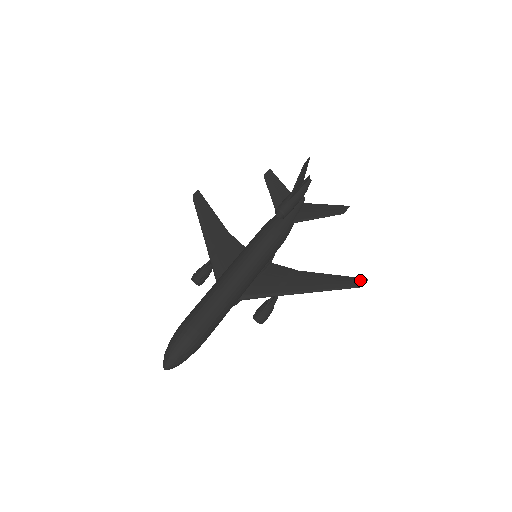
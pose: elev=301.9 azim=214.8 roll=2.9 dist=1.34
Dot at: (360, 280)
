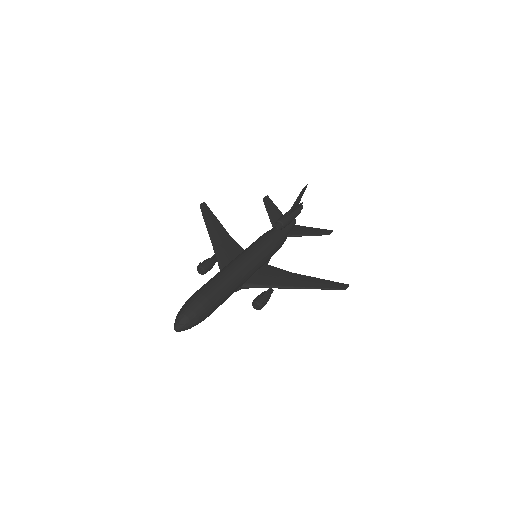
Dot at: (343, 285)
